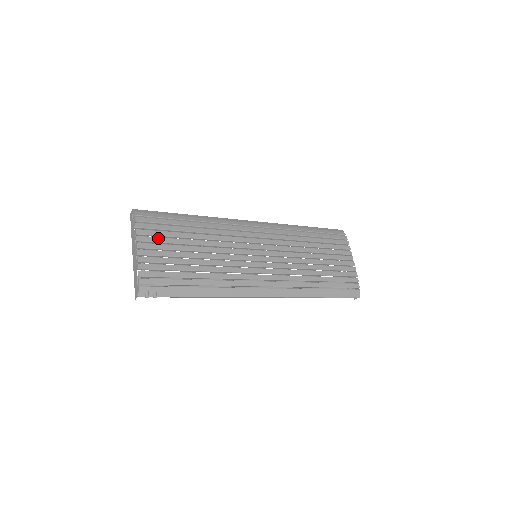
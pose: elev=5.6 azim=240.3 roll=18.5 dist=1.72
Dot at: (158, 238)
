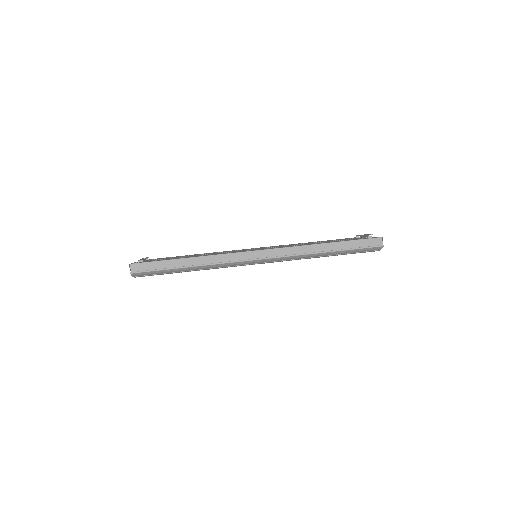
Dot at: occluded
